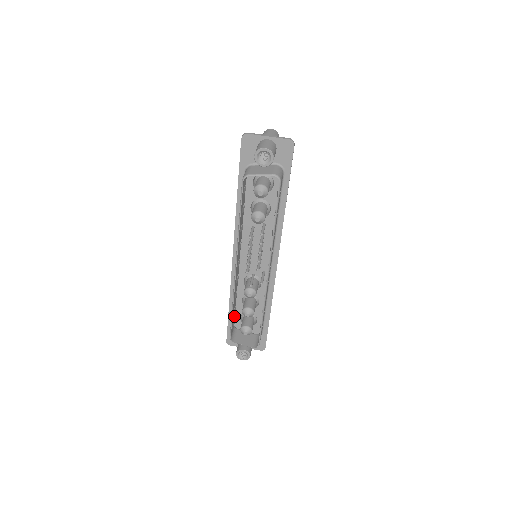
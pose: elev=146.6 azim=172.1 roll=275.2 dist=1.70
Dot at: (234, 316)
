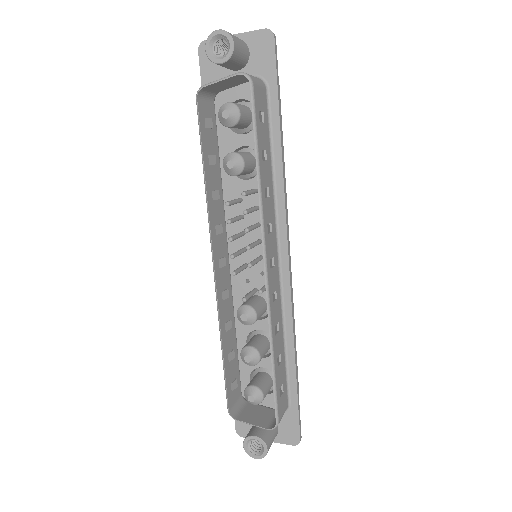
Dot at: (236, 373)
